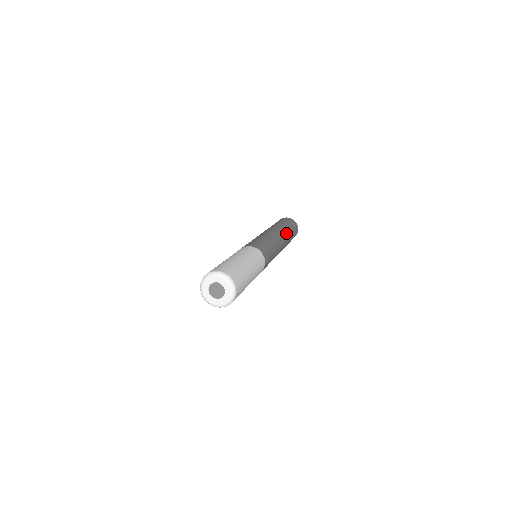
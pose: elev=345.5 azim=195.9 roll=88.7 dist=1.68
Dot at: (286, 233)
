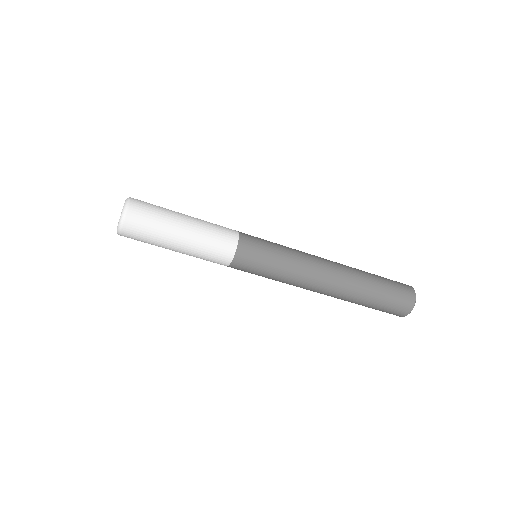
Dot at: occluded
